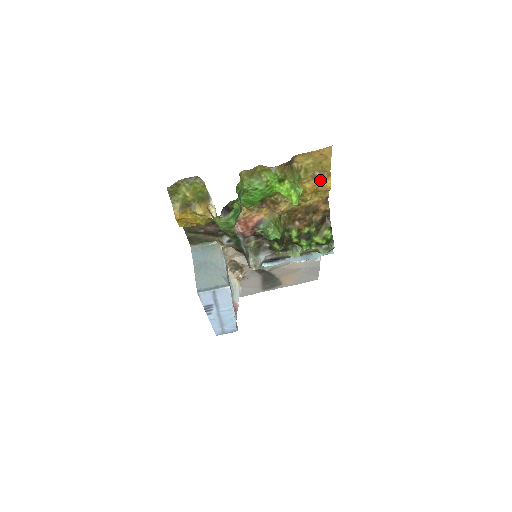
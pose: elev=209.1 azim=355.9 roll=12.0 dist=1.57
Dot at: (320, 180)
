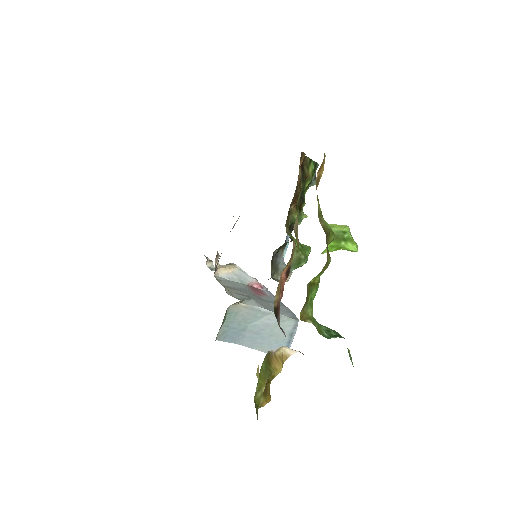
Dot at: (321, 174)
